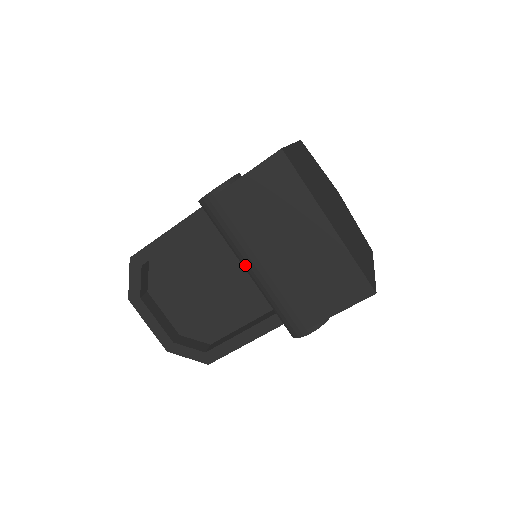
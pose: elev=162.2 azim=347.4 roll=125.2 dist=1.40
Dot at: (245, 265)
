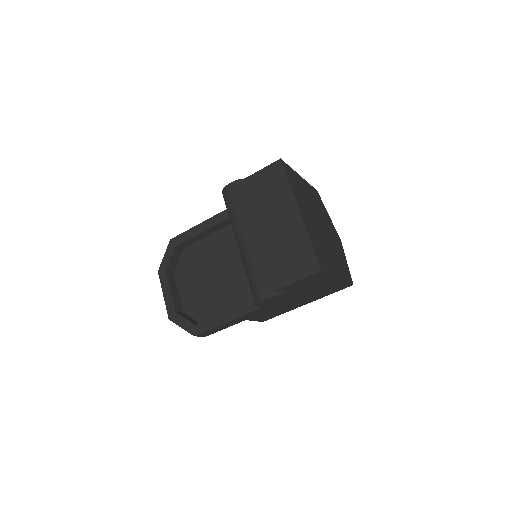
Dot at: (238, 240)
